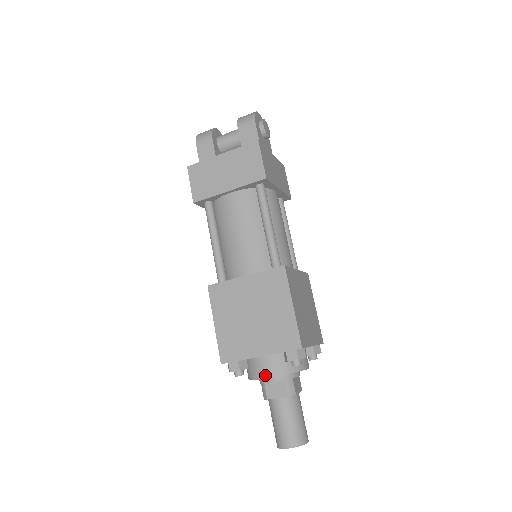
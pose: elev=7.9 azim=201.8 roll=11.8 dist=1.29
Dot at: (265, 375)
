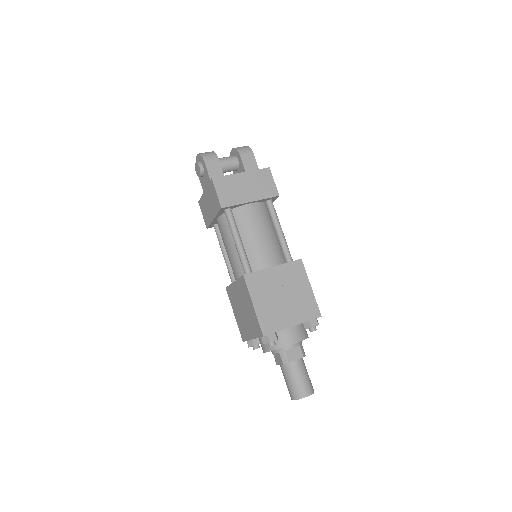
Dot at: (293, 341)
